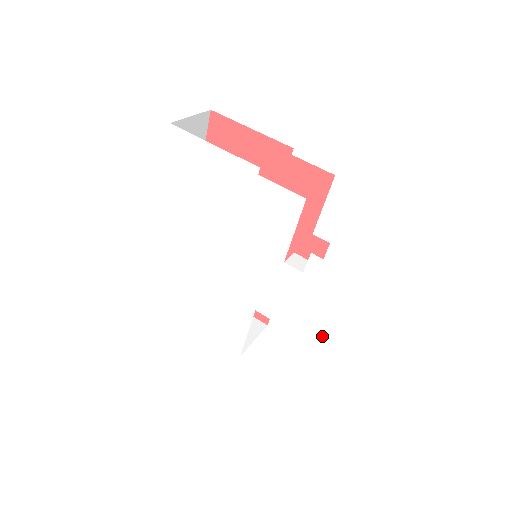
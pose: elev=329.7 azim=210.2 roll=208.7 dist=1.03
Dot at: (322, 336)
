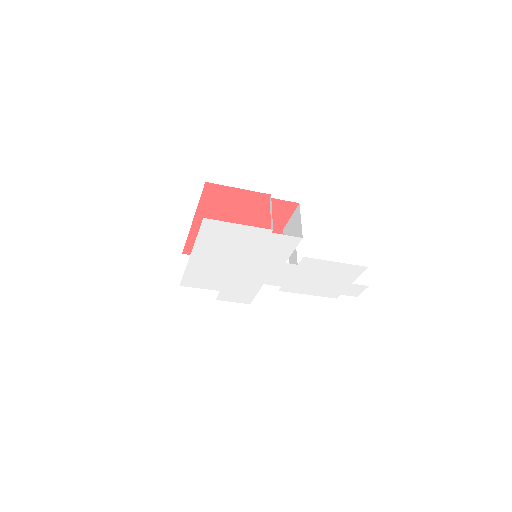
Dot at: (307, 285)
